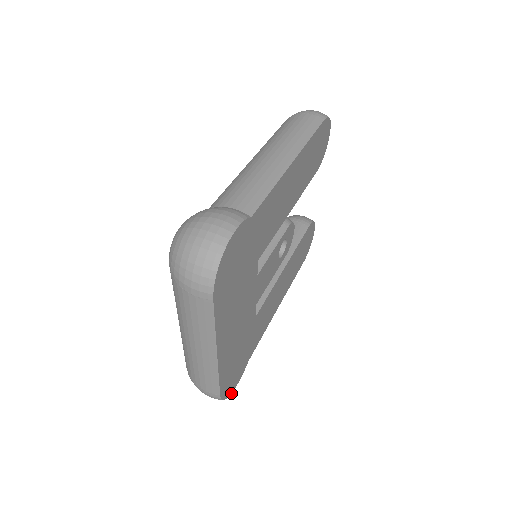
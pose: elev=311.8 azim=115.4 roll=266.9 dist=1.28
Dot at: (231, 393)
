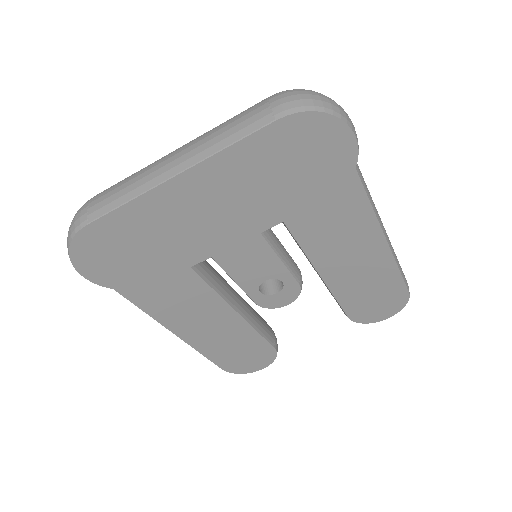
Dot at: (72, 263)
